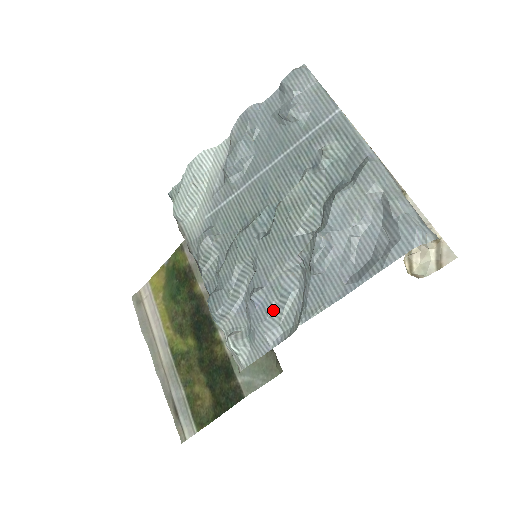
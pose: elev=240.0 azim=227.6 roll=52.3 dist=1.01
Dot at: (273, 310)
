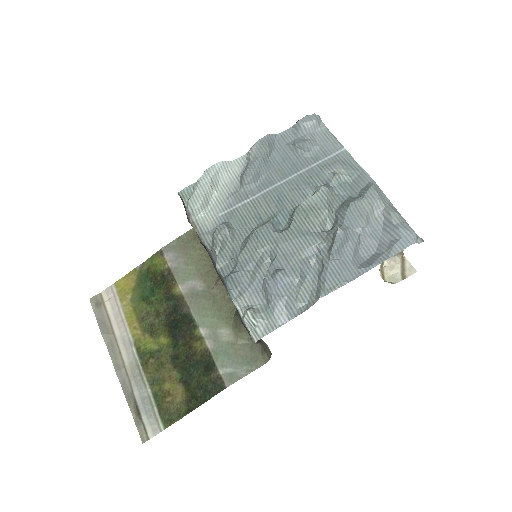
Dot at: (293, 288)
